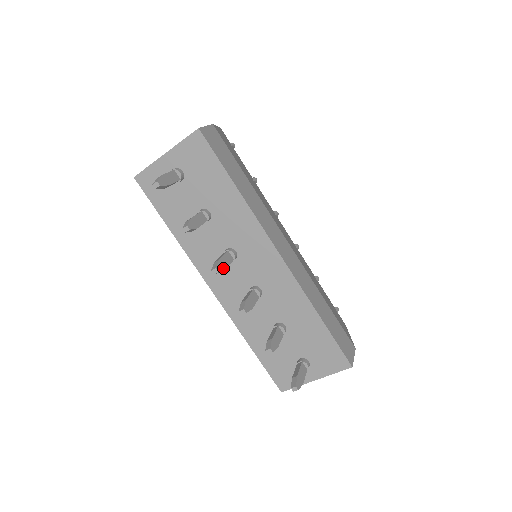
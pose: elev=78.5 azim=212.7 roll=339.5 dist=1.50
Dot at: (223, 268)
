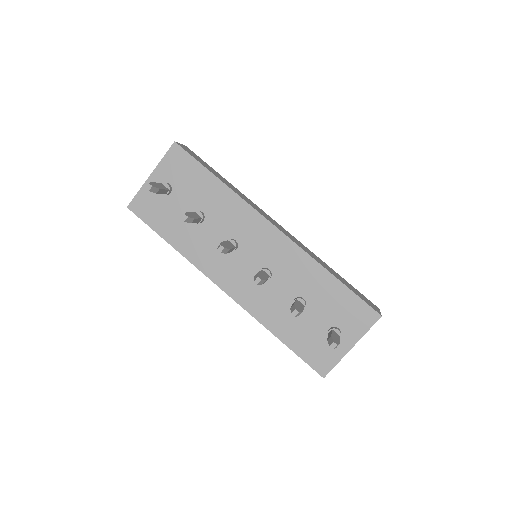
Dot at: (228, 248)
